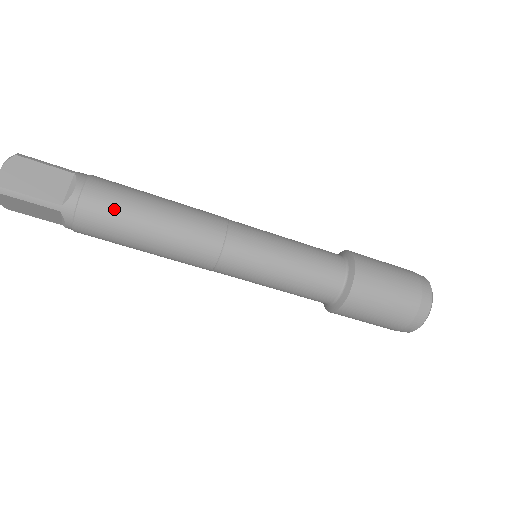
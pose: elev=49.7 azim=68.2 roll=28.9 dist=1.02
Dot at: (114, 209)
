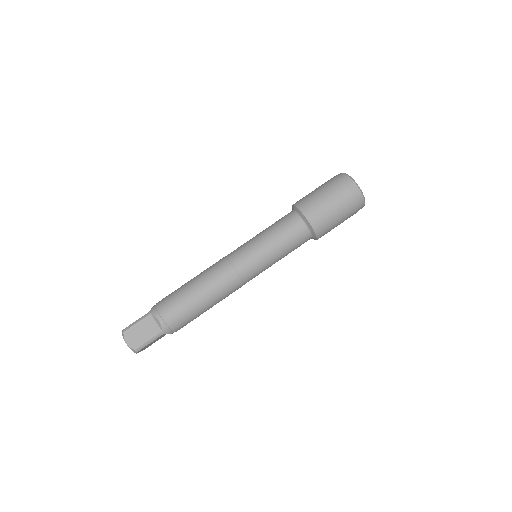
Dot at: (181, 311)
